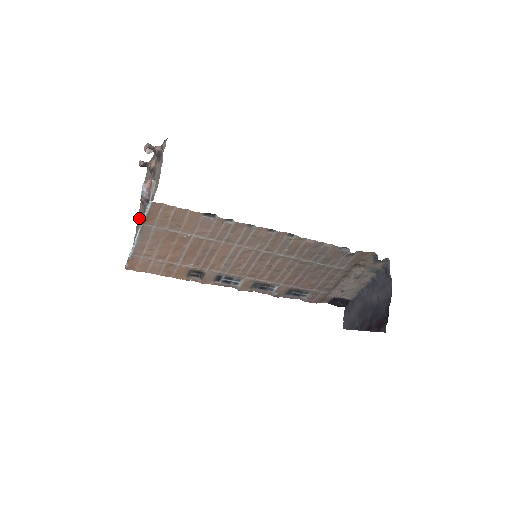
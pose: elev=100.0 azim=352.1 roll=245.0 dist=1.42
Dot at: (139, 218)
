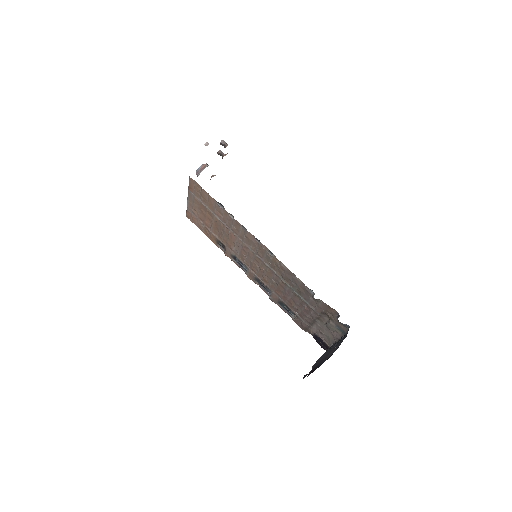
Dot at: occluded
